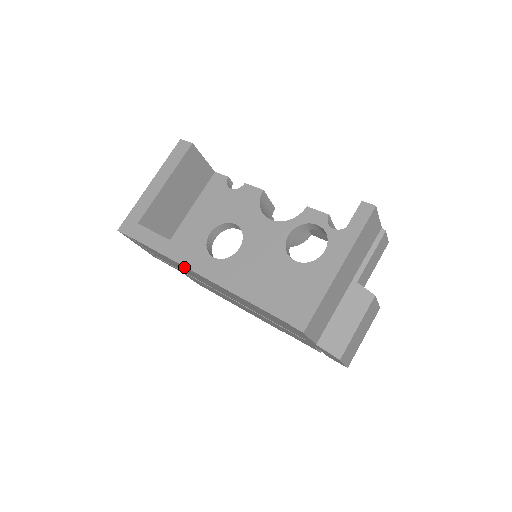
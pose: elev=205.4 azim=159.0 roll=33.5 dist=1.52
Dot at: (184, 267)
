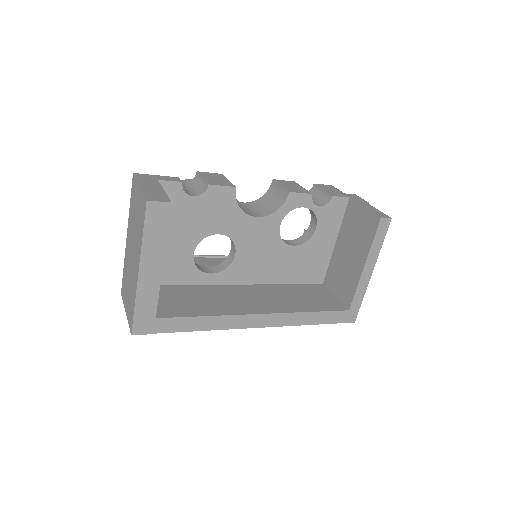
Dot at: occluded
